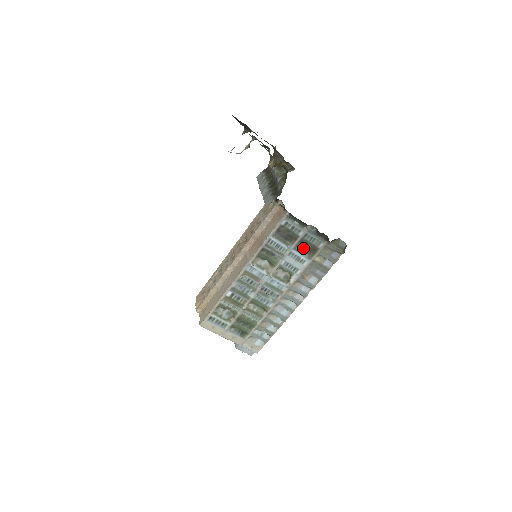
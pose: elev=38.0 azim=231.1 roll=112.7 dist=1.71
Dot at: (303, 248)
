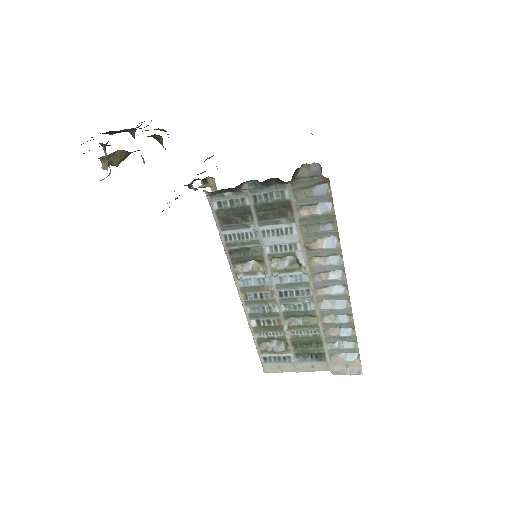
Dot at: (270, 215)
